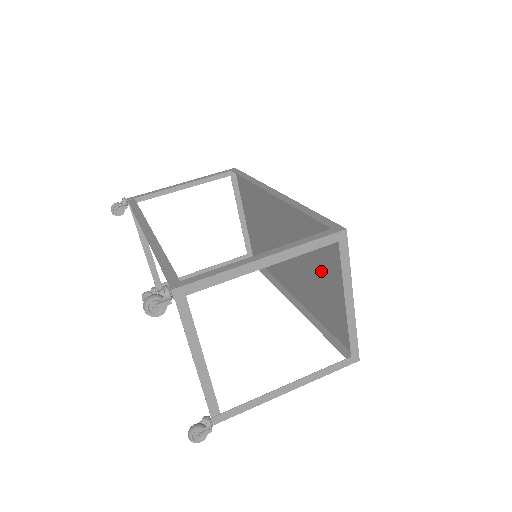
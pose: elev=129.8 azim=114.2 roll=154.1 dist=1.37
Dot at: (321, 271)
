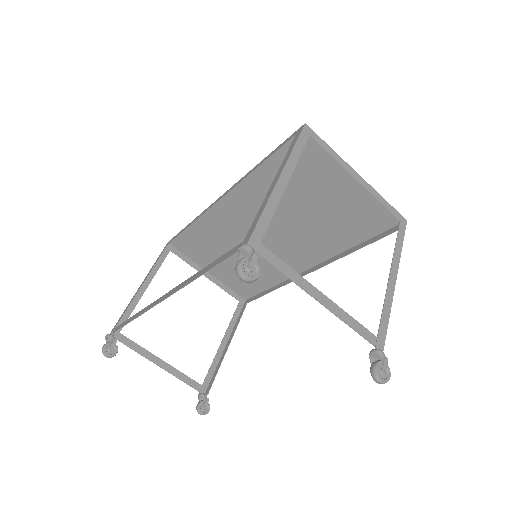
Dot at: (314, 198)
